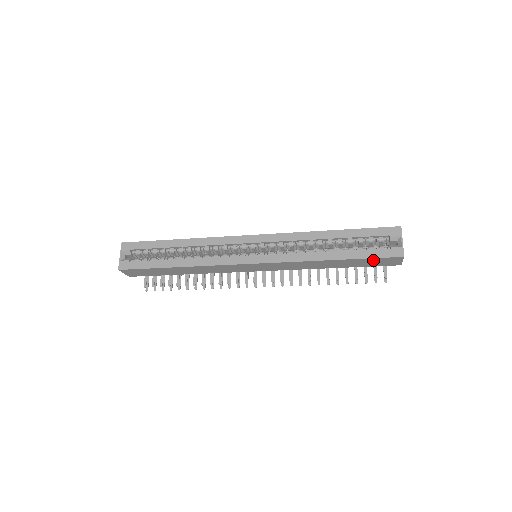
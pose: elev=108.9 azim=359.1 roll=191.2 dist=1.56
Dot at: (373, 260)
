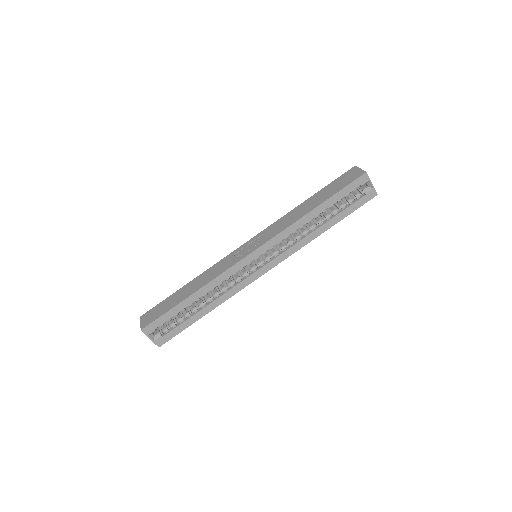
Dot at: occluded
